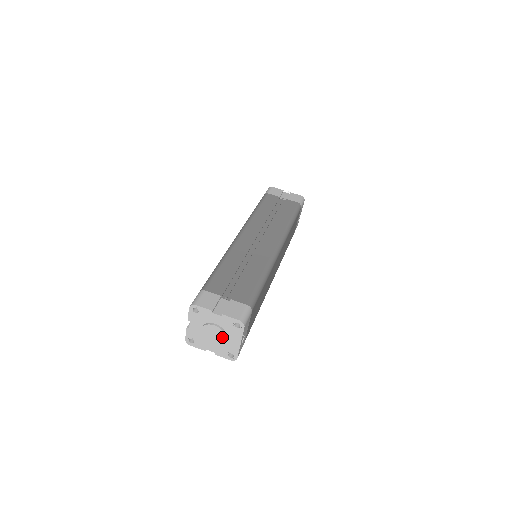
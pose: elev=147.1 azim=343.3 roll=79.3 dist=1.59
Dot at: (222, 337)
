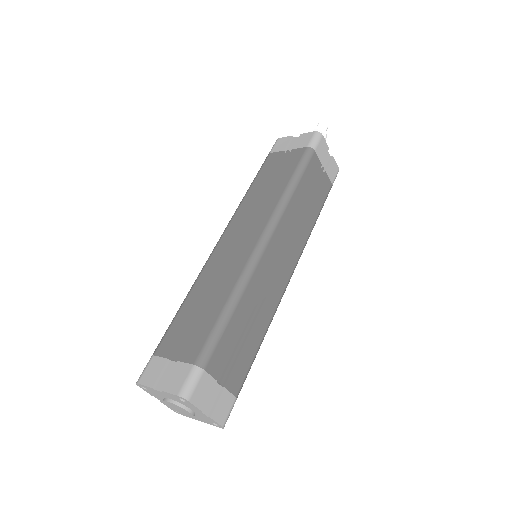
Dot at: (187, 415)
